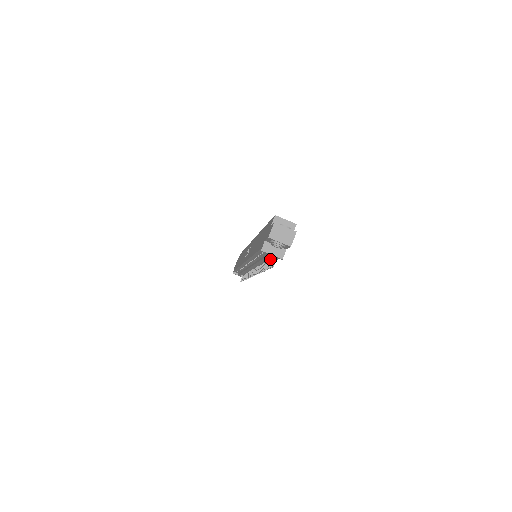
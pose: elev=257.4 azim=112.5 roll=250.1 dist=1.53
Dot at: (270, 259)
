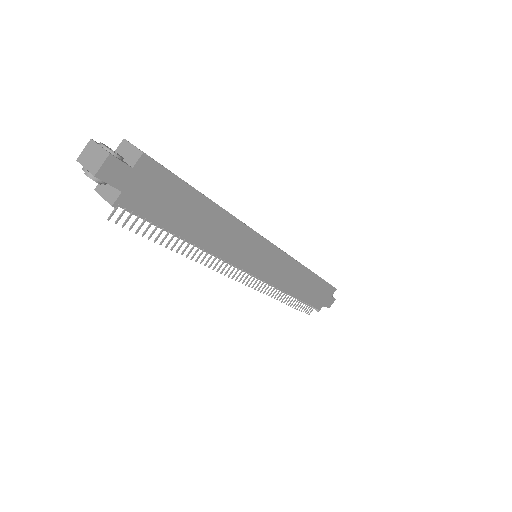
Dot at: occluded
